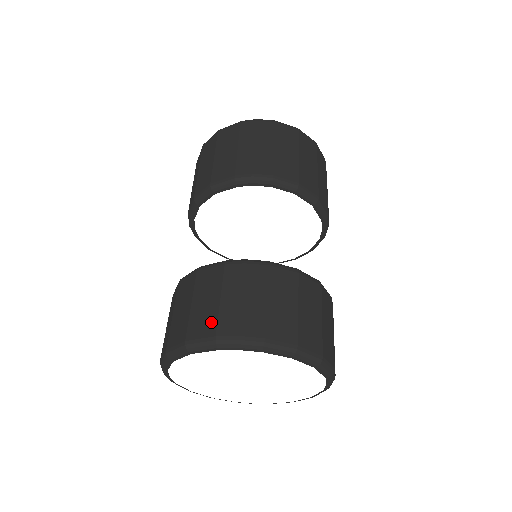
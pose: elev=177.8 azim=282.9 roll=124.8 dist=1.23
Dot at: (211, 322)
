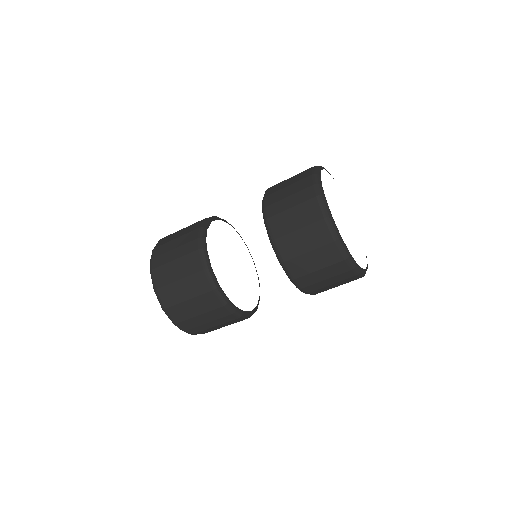
Dot at: occluded
